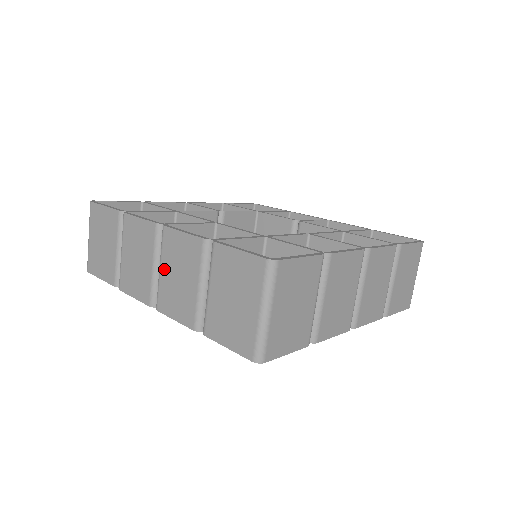
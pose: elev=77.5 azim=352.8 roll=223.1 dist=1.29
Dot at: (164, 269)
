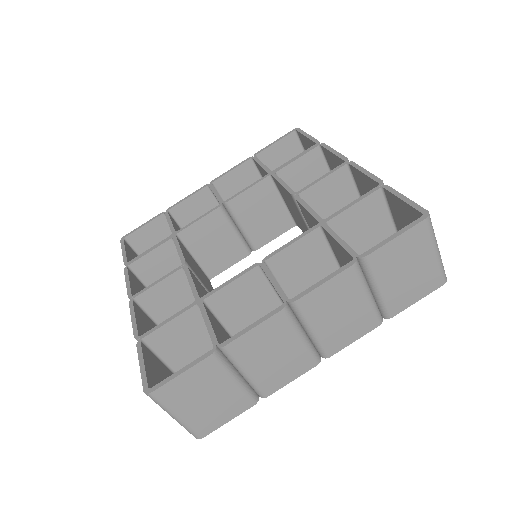
Dot at: occluded
